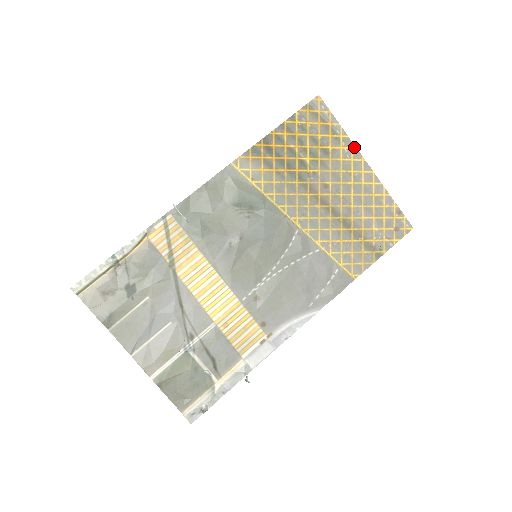
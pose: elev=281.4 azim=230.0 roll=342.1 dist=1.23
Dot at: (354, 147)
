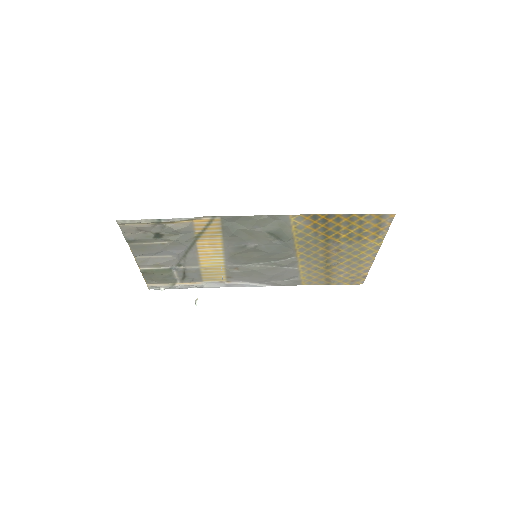
Dot at: (380, 244)
